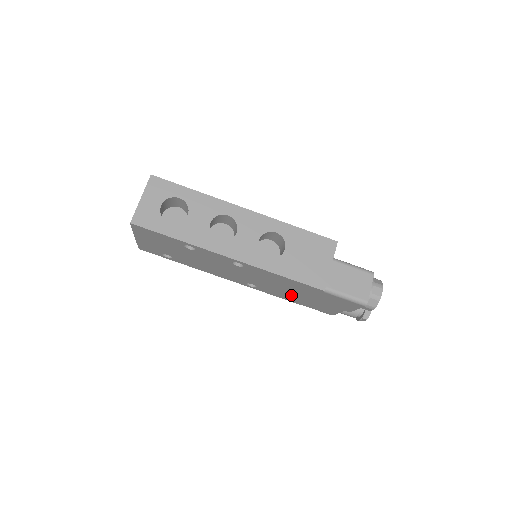
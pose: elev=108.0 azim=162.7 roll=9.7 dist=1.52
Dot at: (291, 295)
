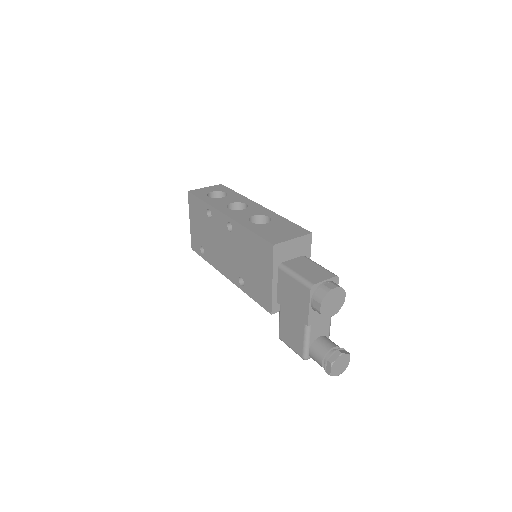
Dot at: (262, 286)
